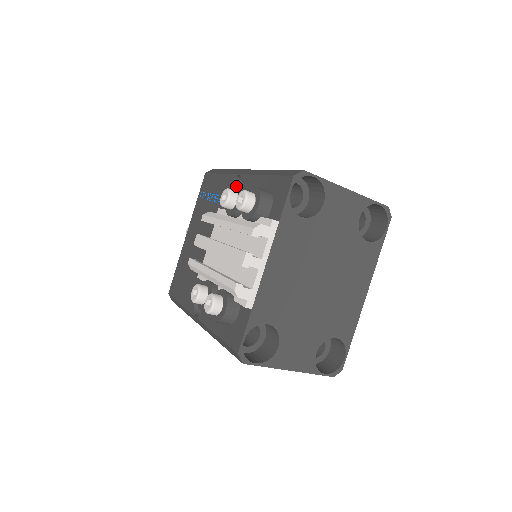
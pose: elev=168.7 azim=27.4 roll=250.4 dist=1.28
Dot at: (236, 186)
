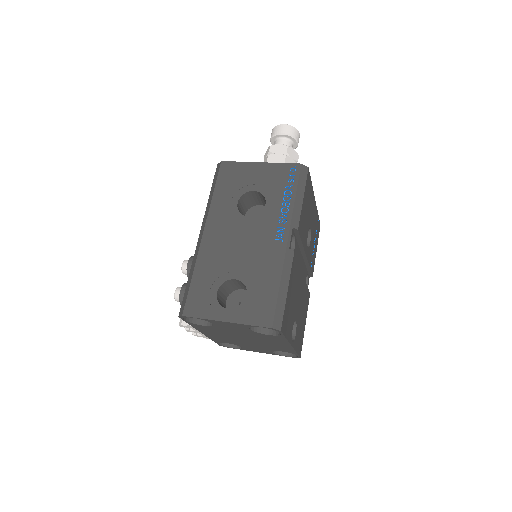
Dot at: (188, 261)
